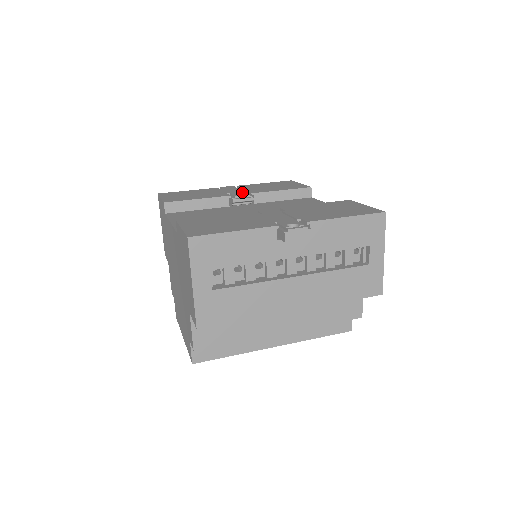
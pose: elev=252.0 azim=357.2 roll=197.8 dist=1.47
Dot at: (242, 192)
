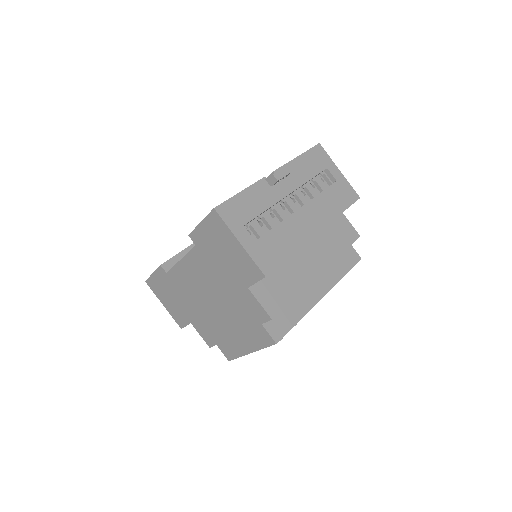
Dot at: occluded
